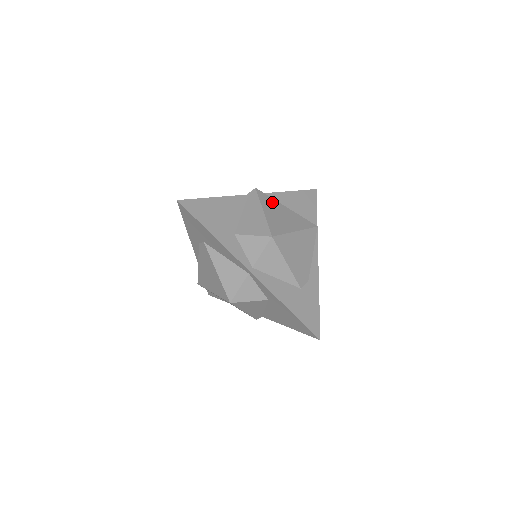
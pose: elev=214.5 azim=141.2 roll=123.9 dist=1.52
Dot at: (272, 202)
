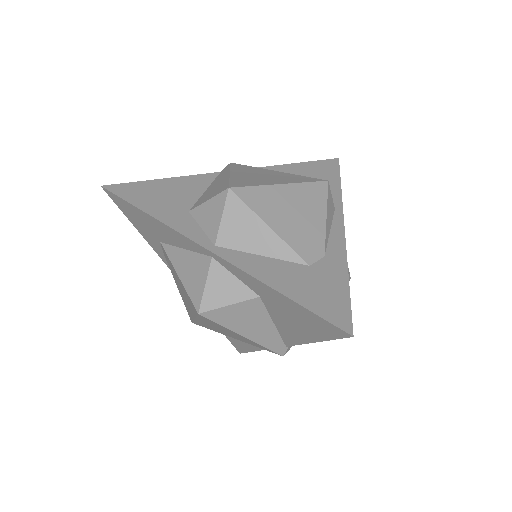
Dot at: (252, 169)
